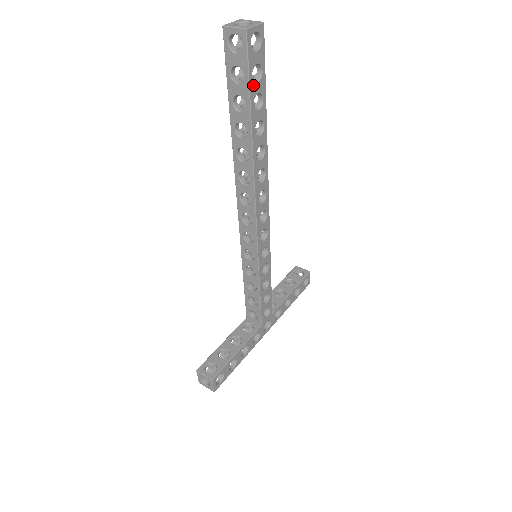
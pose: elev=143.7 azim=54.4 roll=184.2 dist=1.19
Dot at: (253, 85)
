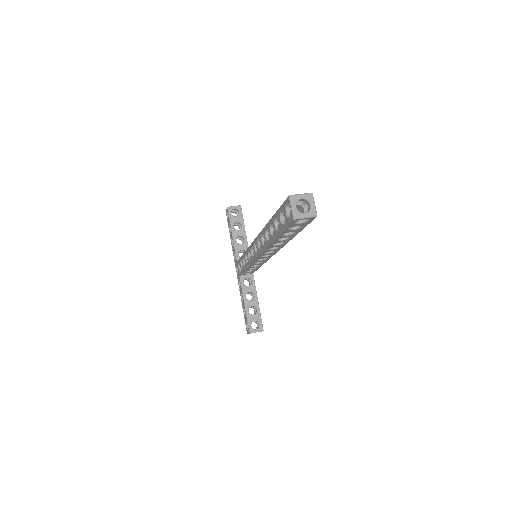
Dot at: occluded
